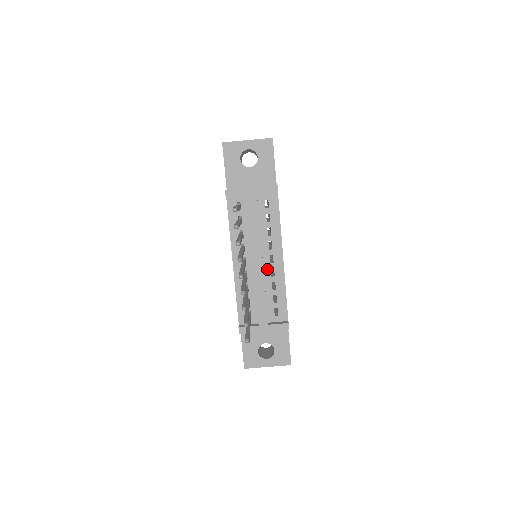
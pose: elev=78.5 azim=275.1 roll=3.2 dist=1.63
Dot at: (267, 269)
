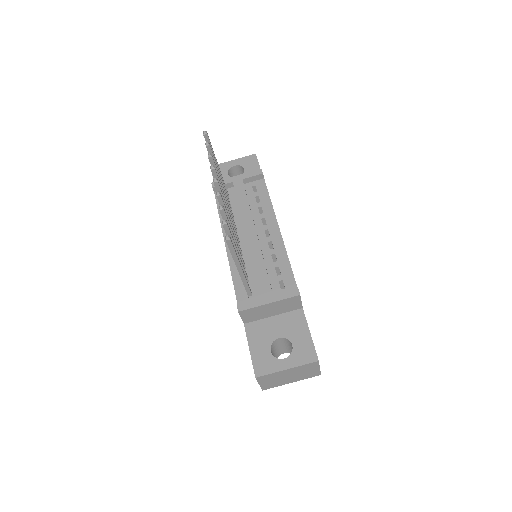
Dot at: (264, 243)
